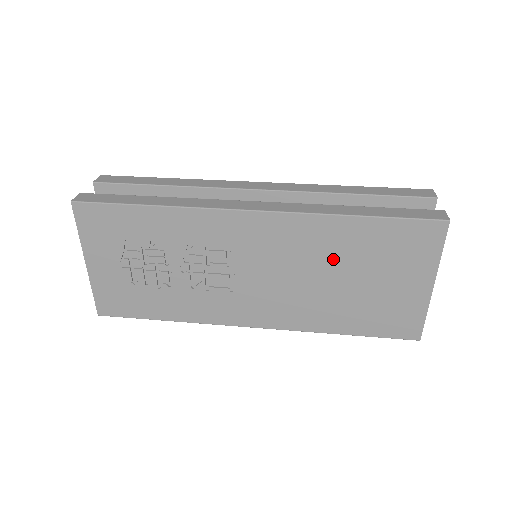
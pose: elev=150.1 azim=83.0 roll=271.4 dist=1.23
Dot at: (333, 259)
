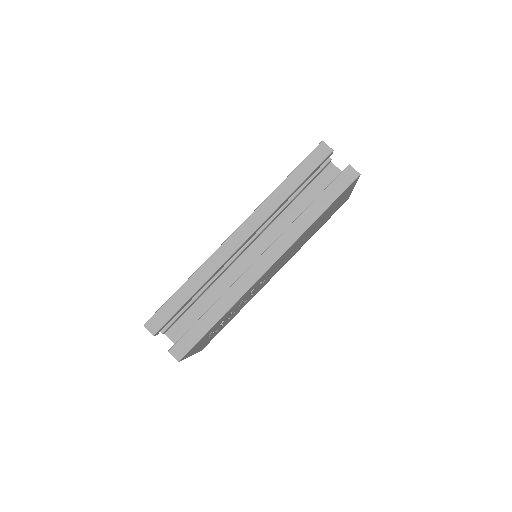
Dot at: (309, 232)
